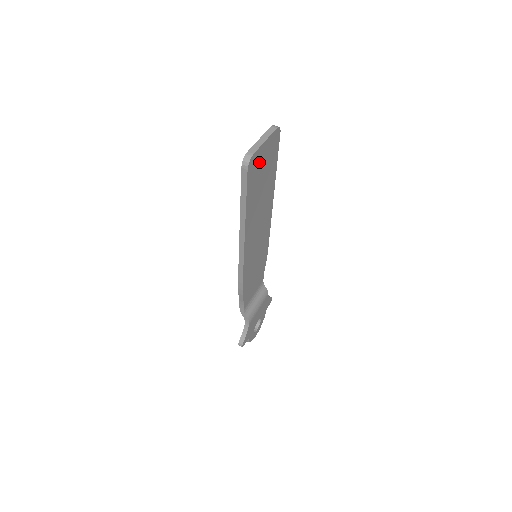
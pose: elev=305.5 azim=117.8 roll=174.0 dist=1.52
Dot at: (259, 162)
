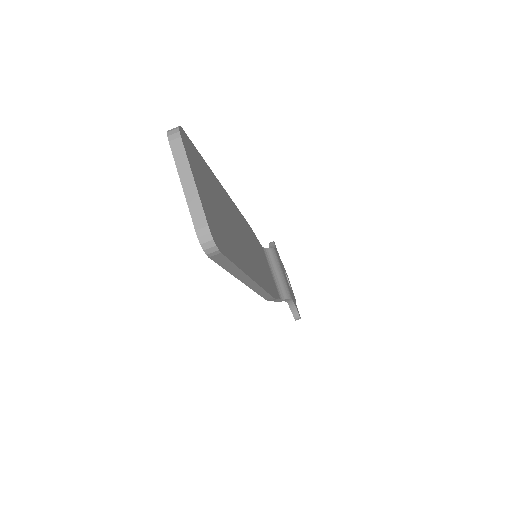
Dot at: (210, 212)
